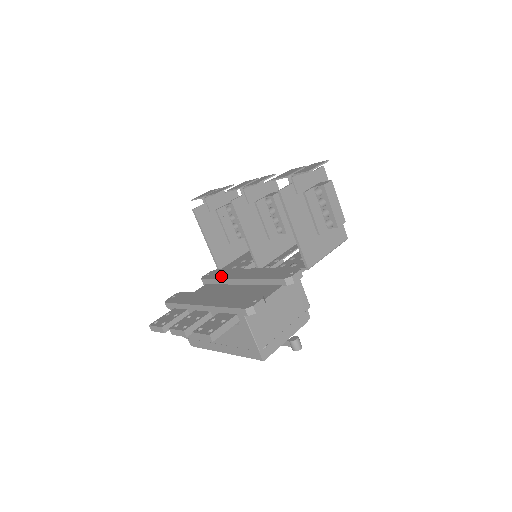
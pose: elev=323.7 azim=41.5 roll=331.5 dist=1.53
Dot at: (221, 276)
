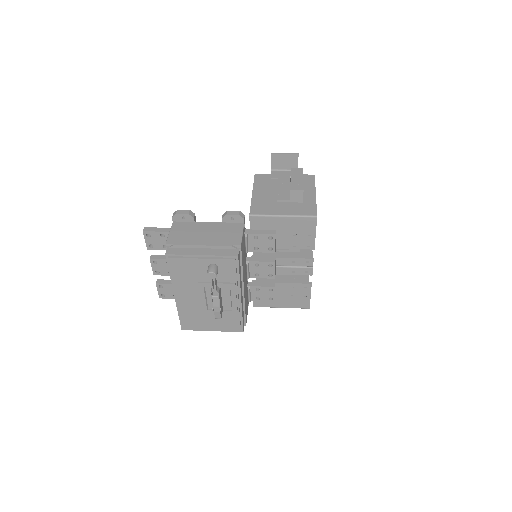
Dot at: occluded
